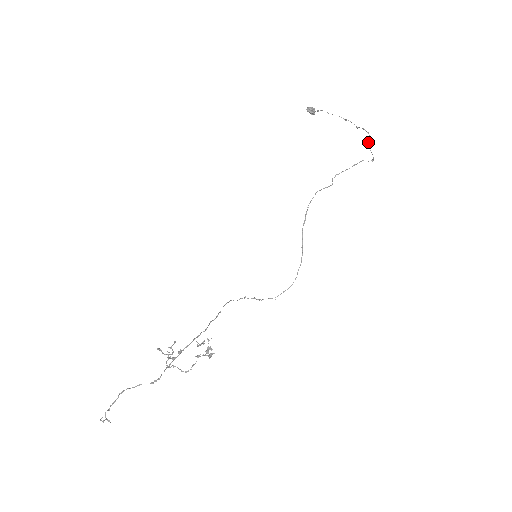
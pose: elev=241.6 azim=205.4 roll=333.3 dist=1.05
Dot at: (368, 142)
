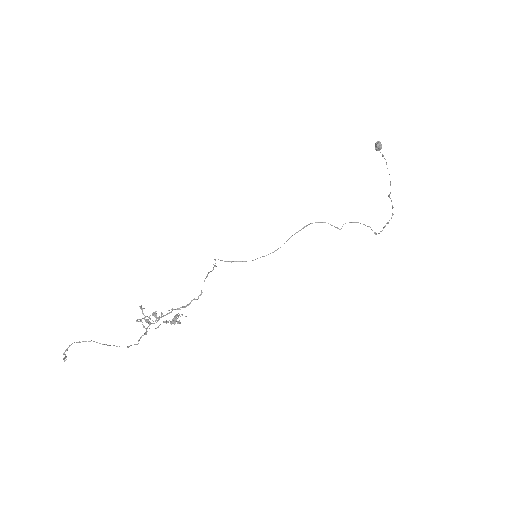
Dot at: (387, 222)
